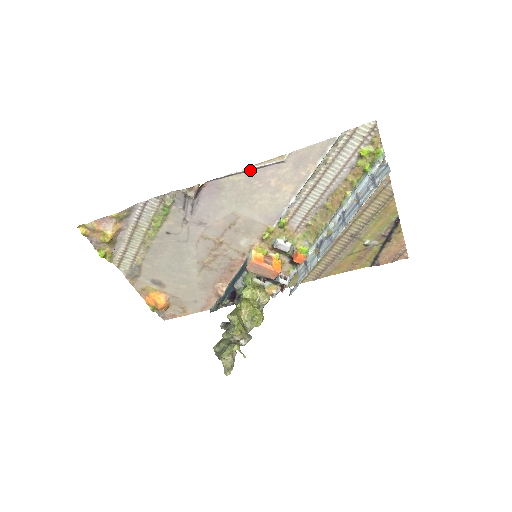
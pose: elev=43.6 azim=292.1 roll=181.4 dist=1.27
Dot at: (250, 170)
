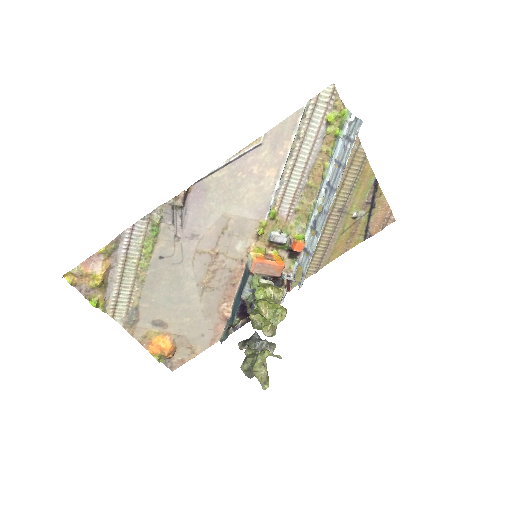
Dot at: (231, 162)
